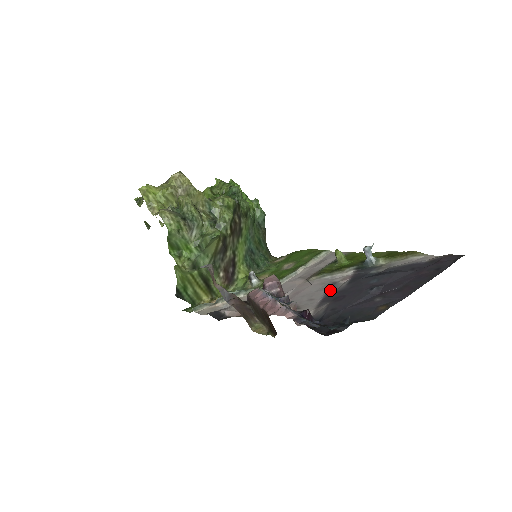
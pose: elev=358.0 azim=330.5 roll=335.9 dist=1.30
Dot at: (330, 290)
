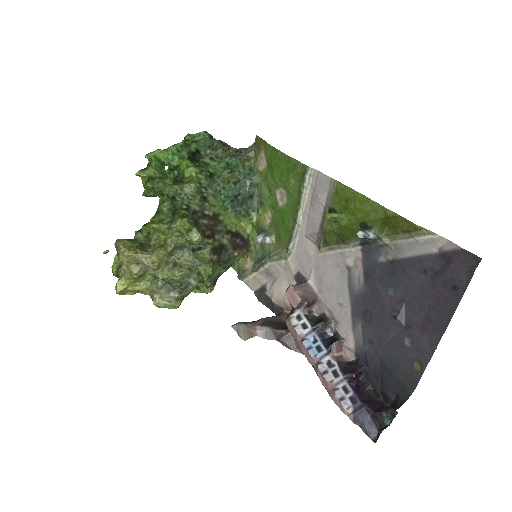
Dot at: (352, 290)
